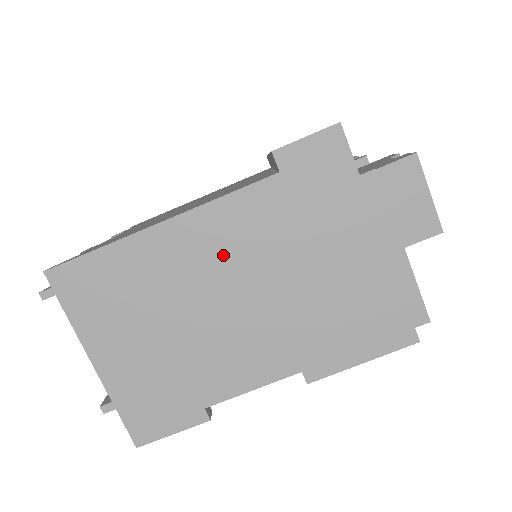
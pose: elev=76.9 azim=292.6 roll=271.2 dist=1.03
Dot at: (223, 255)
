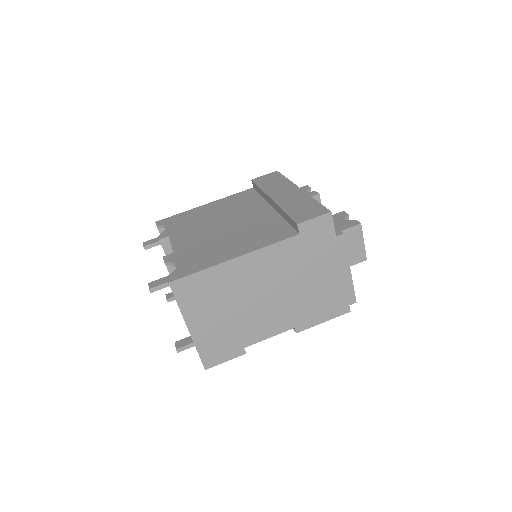
Dot at: (266, 273)
